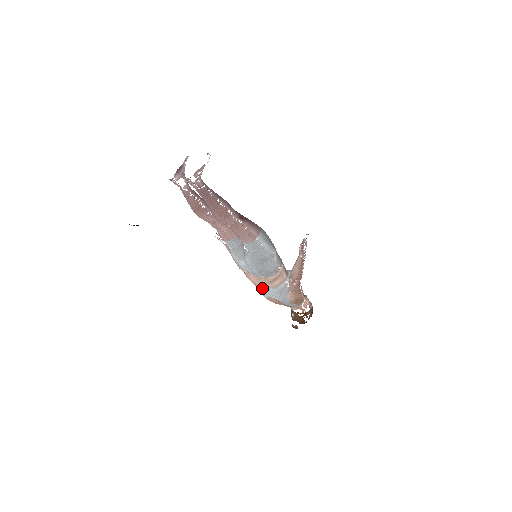
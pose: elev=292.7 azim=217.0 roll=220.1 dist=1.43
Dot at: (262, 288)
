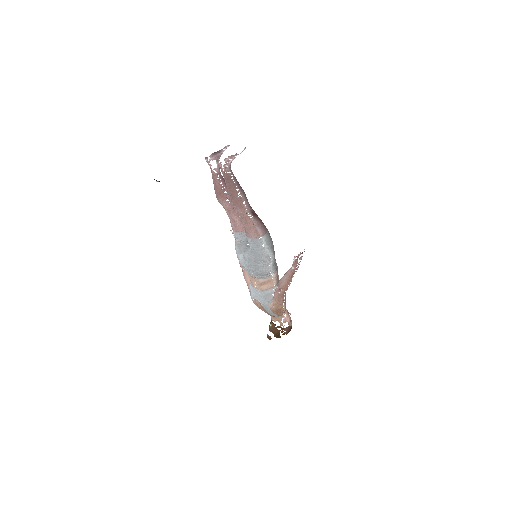
Dot at: (252, 288)
